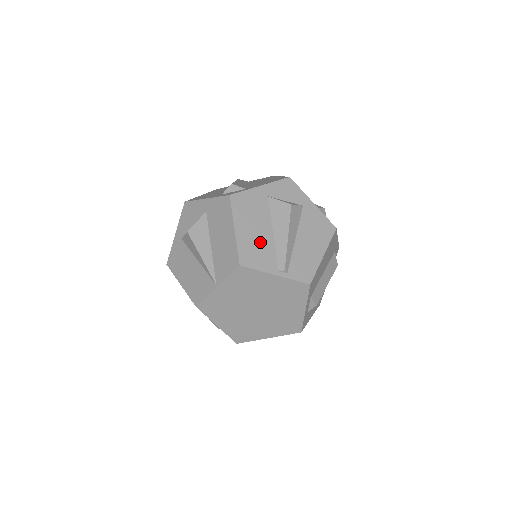
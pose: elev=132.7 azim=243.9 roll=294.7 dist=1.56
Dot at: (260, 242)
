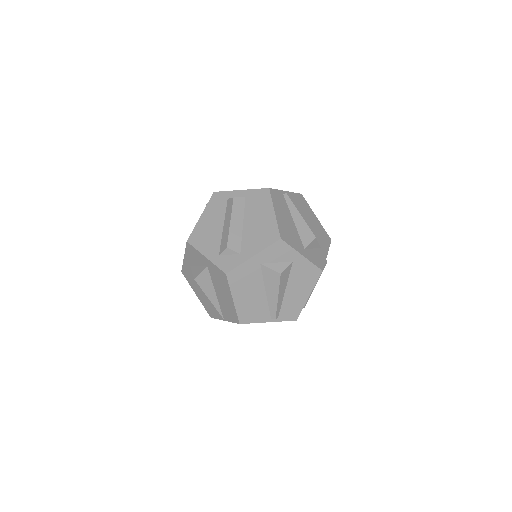
Dot at: (255, 303)
